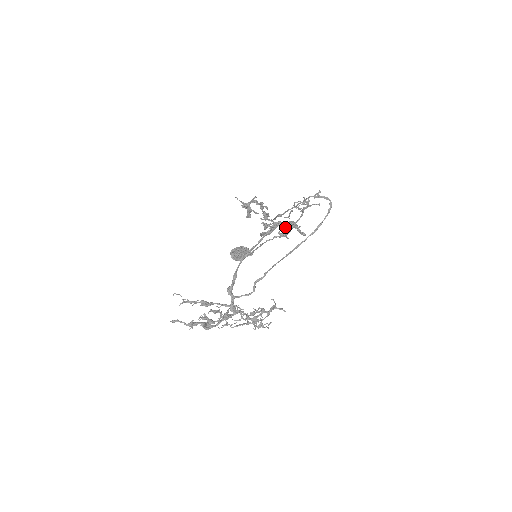
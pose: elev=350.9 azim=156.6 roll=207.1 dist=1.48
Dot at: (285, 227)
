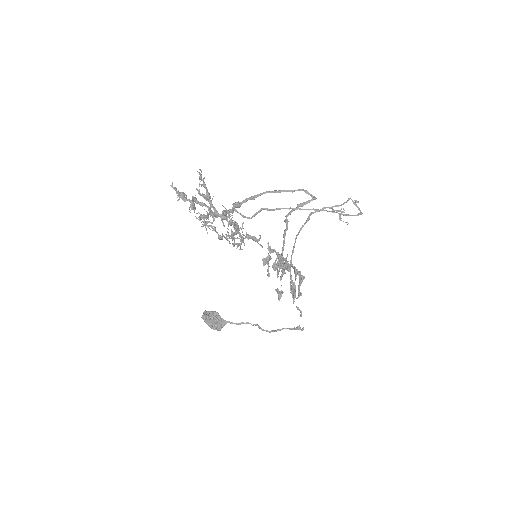
Dot at: occluded
